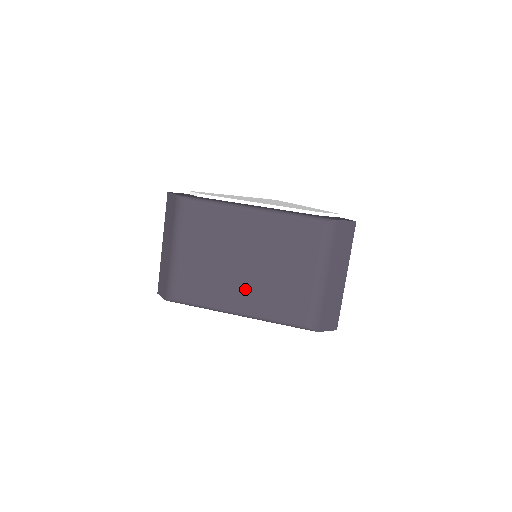
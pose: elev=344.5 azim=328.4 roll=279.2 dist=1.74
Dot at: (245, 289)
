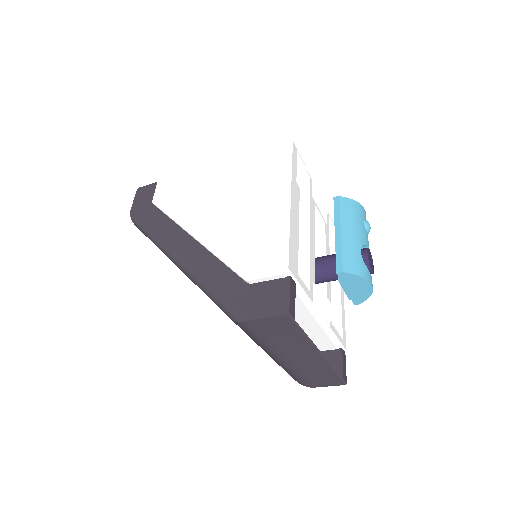
Dot at: occluded
